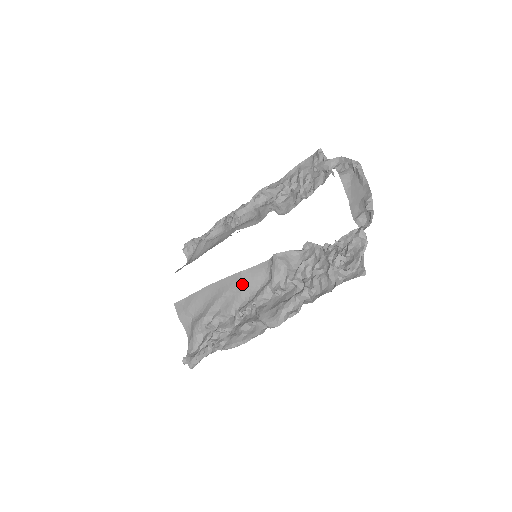
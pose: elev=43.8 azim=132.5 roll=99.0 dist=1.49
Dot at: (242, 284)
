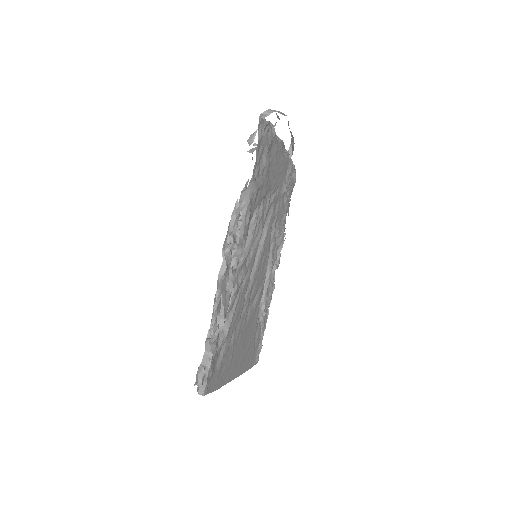
Dot at: occluded
